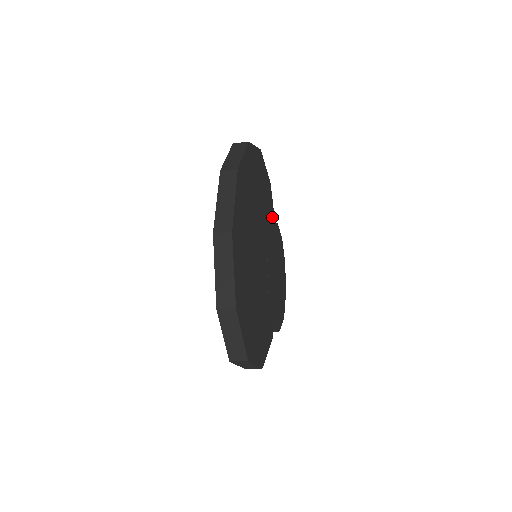
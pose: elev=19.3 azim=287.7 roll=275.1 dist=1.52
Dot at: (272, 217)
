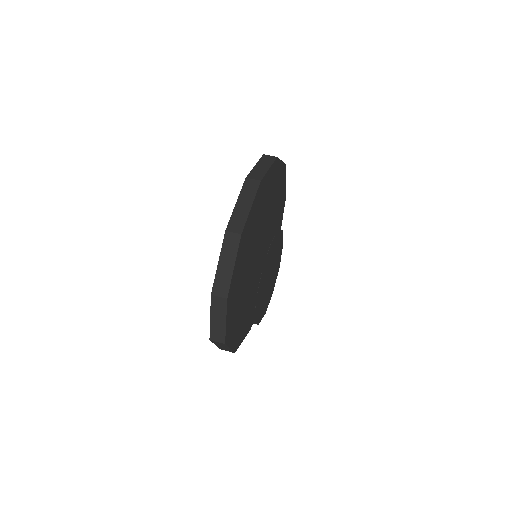
Dot at: (279, 225)
